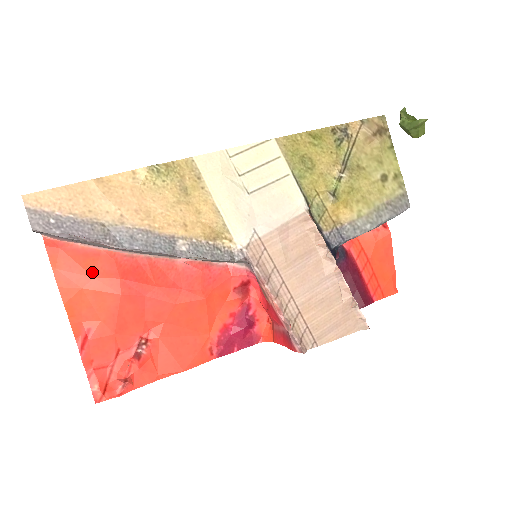
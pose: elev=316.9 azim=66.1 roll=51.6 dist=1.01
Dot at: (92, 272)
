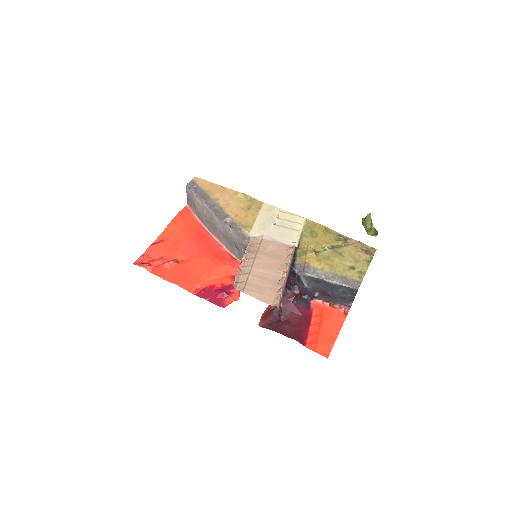
Dot at: (188, 224)
